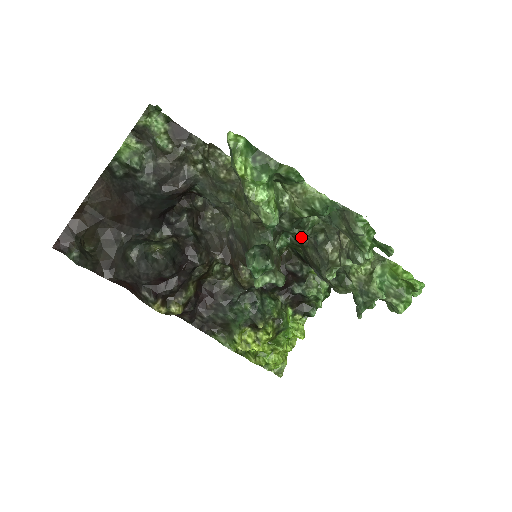
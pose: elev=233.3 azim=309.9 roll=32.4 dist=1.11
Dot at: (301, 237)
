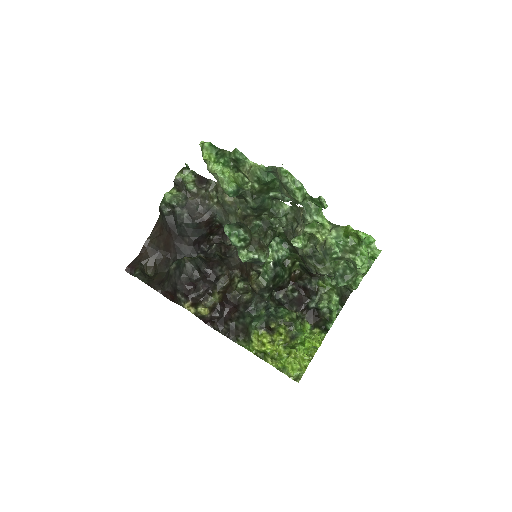
Dot at: (285, 233)
